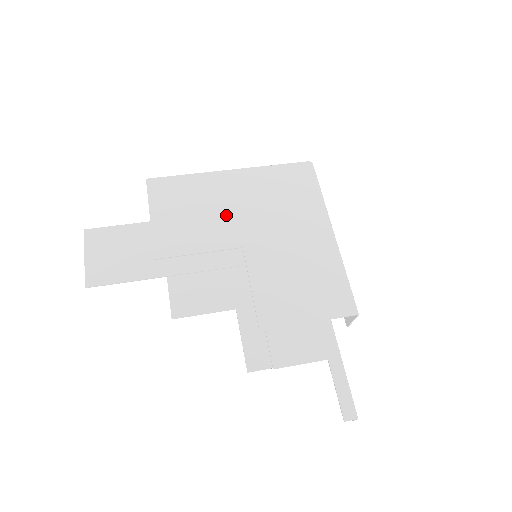
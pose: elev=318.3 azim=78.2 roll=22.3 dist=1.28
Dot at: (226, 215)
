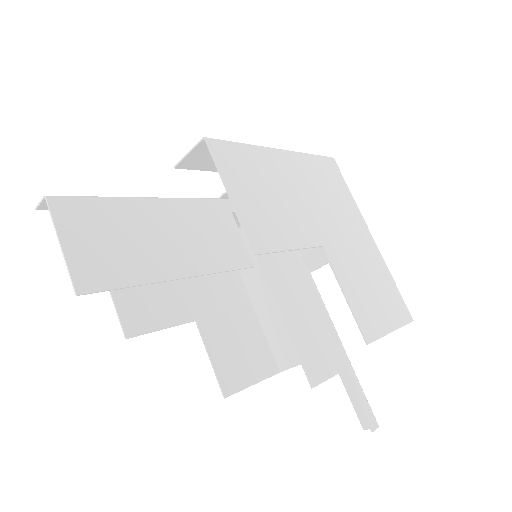
Dot at: (297, 204)
